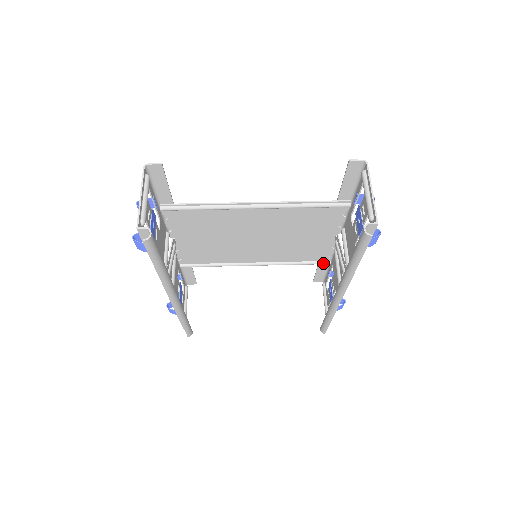
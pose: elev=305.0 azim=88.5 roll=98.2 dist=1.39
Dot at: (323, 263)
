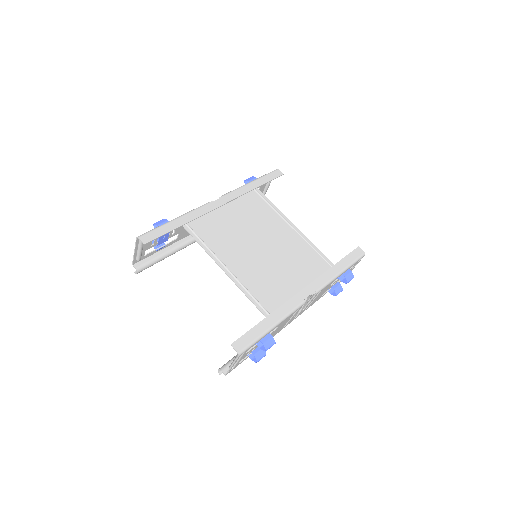
Dot at: (333, 270)
